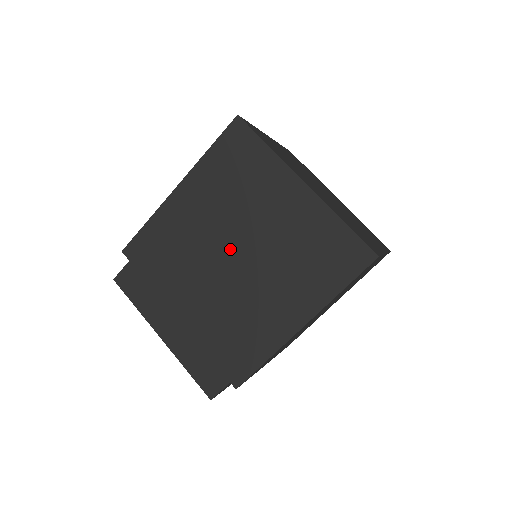
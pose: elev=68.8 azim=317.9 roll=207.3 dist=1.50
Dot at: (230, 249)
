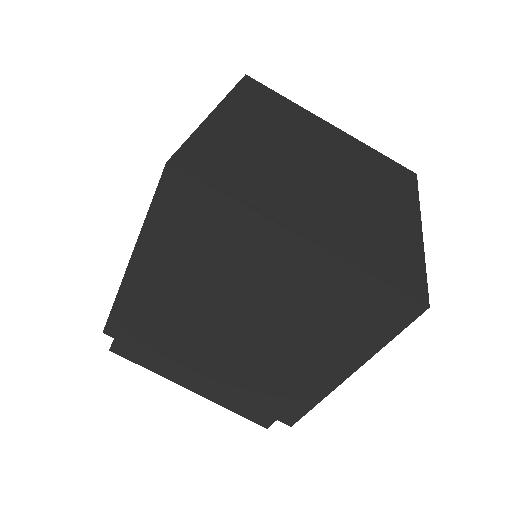
Dot at: (231, 318)
